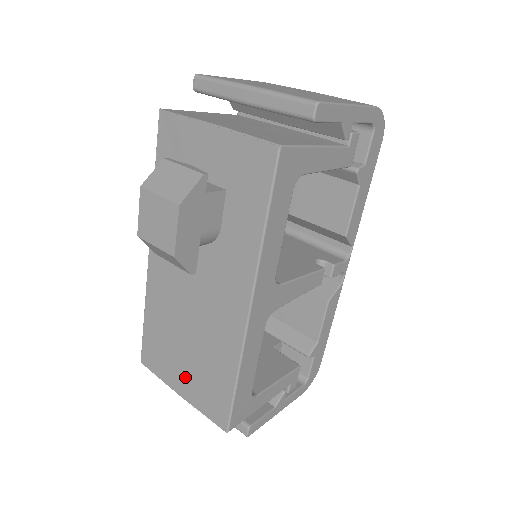
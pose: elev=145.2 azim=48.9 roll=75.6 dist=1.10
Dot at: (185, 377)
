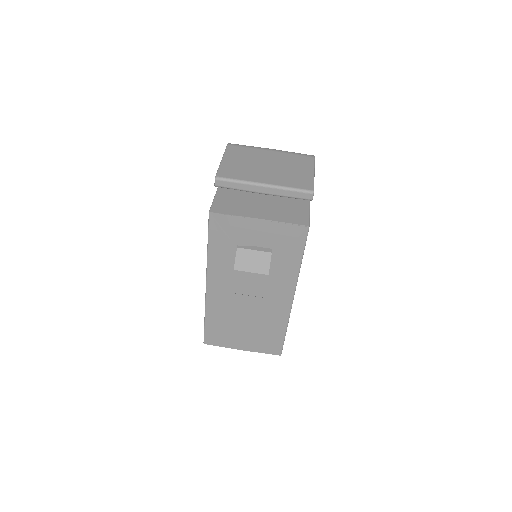
Dot at: (246, 340)
